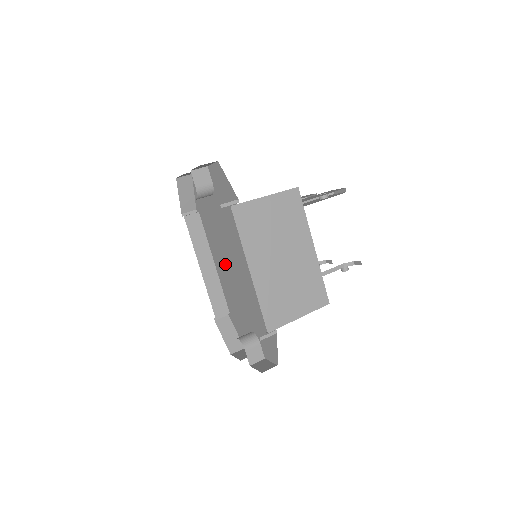
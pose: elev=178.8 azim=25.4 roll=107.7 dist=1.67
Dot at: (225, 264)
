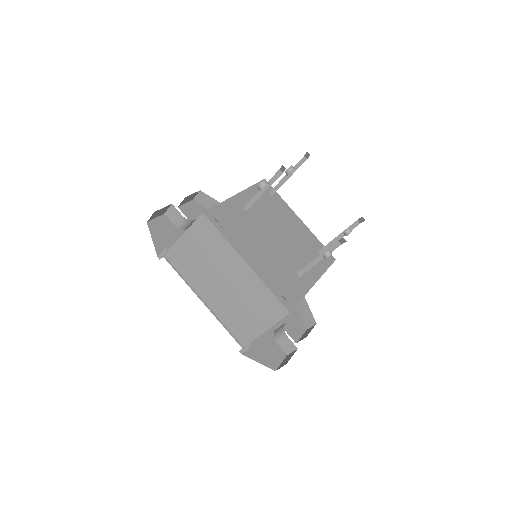
Dot at: occluded
